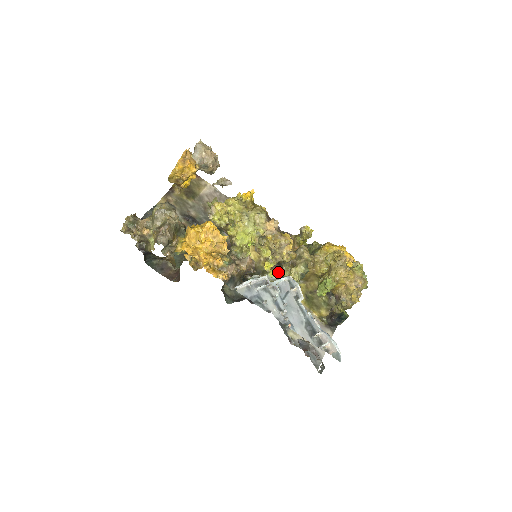
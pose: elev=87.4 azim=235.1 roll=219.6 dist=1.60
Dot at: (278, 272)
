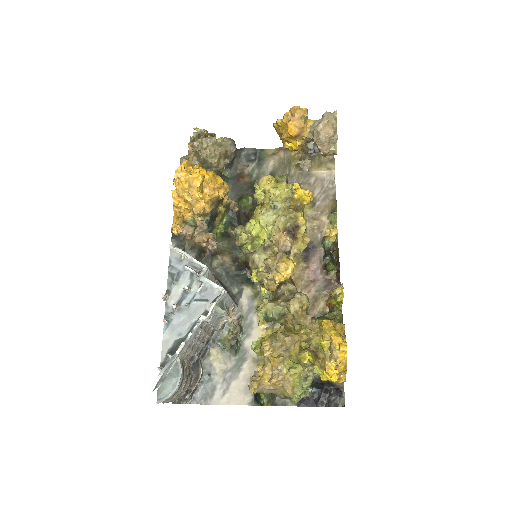
Dot at: occluded
